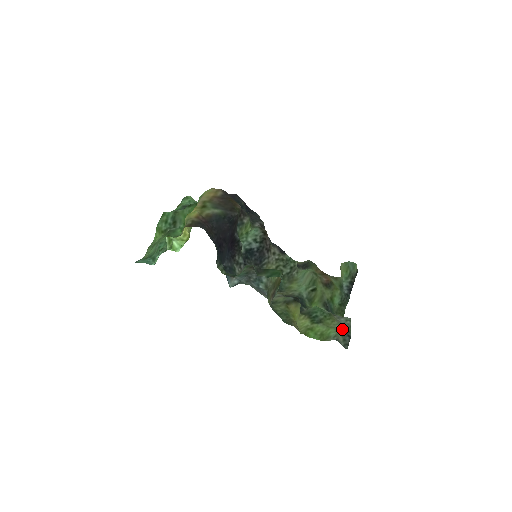
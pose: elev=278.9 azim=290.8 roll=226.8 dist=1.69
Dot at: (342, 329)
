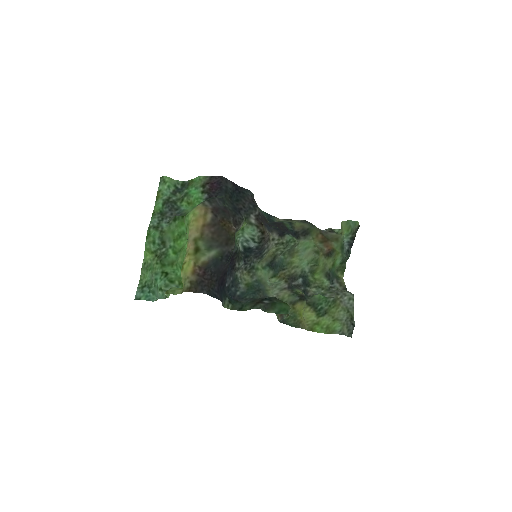
Dot at: (346, 318)
